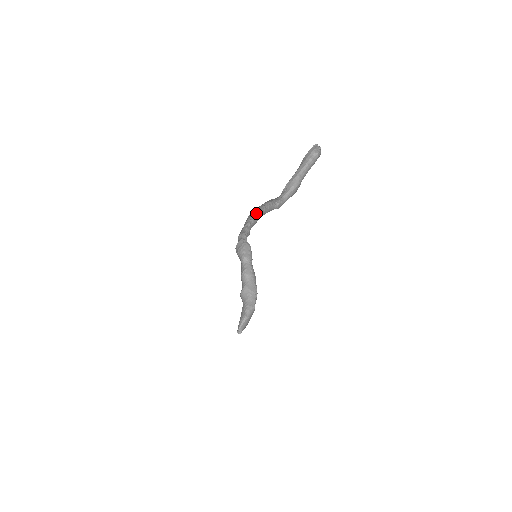
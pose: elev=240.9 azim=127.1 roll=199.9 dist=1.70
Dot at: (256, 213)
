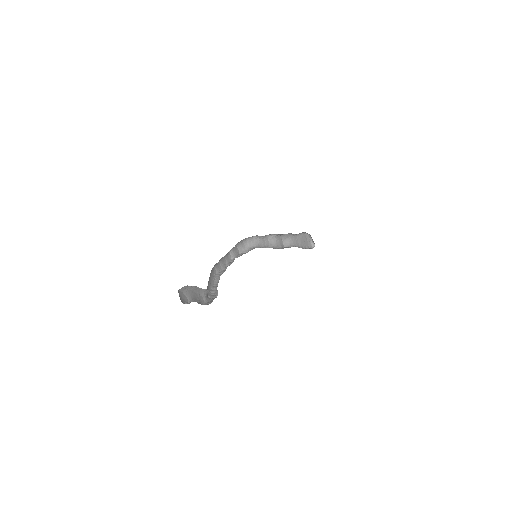
Dot at: occluded
